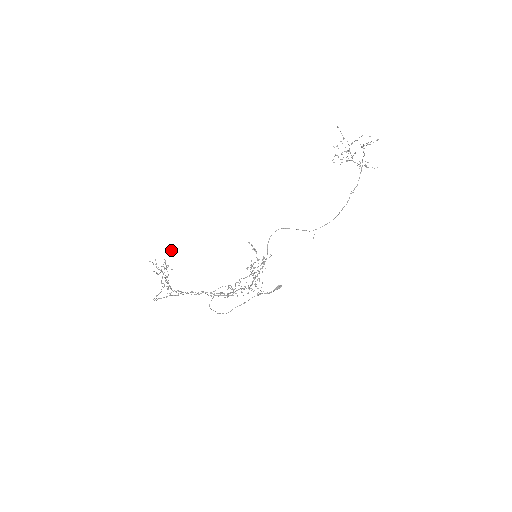
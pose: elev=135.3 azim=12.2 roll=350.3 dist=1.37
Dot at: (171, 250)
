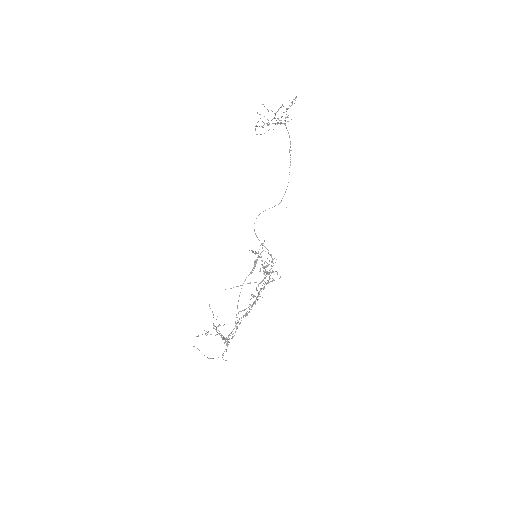
Dot at: (212, 311)
